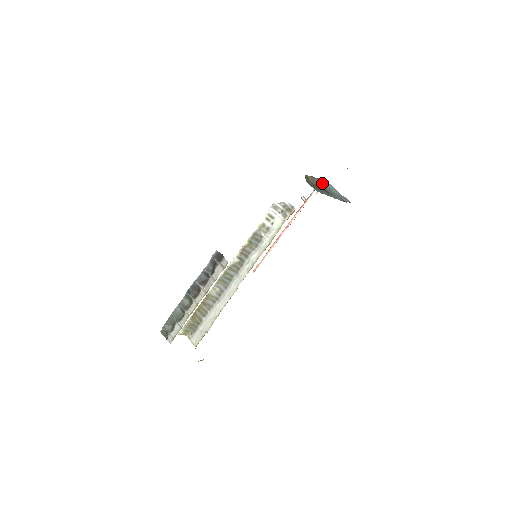
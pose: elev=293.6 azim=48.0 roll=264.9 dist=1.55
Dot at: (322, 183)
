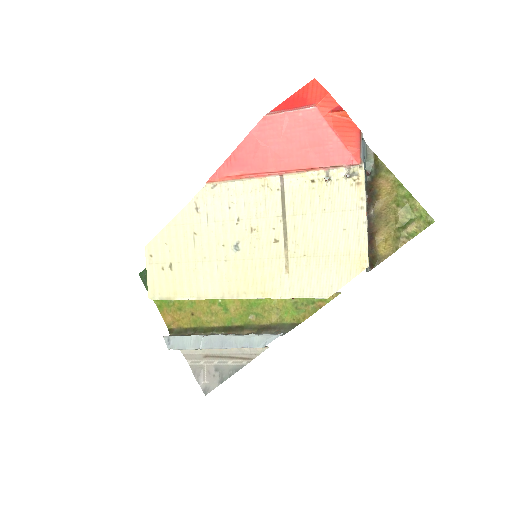
Dot at: (364, 192)
